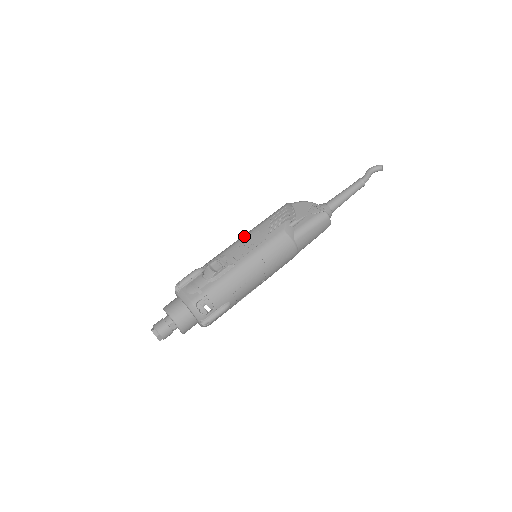
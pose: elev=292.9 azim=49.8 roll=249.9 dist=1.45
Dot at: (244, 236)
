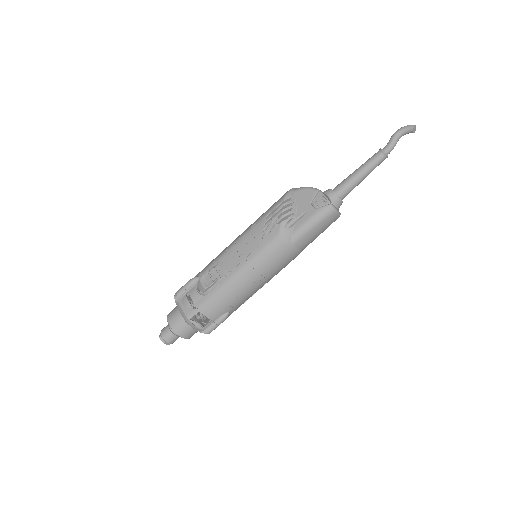
Dot at: (238, 239)
